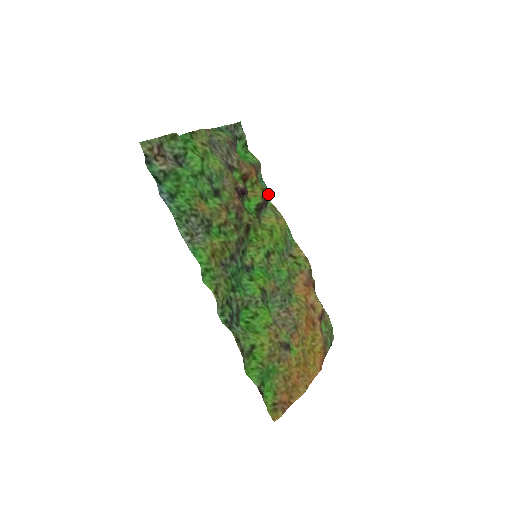
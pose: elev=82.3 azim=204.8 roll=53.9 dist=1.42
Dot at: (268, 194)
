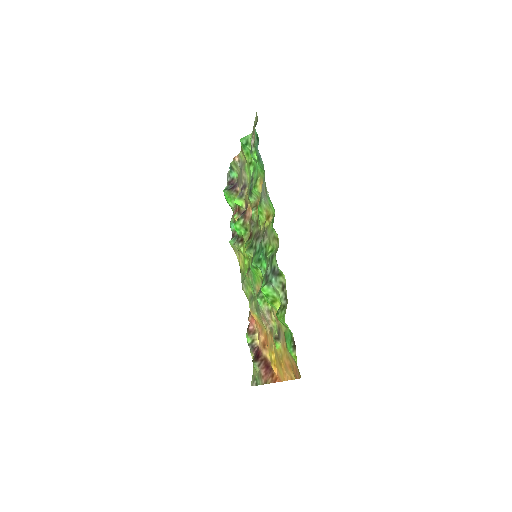
Dot at: (235, 235)
